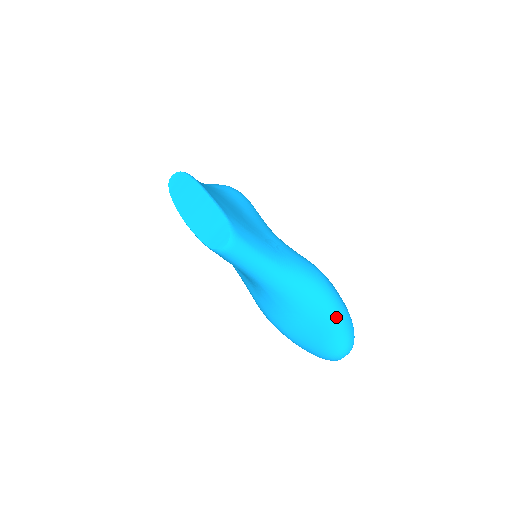
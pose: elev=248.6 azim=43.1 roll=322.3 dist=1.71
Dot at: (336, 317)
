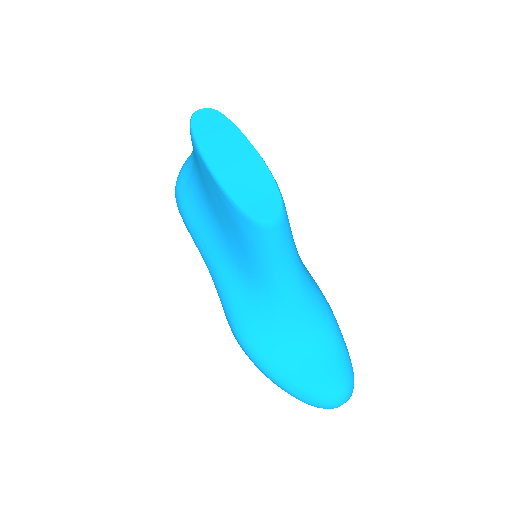
Dot at: (344, 351)
